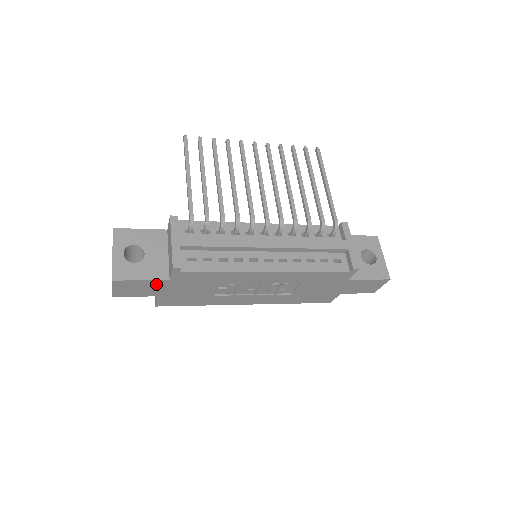
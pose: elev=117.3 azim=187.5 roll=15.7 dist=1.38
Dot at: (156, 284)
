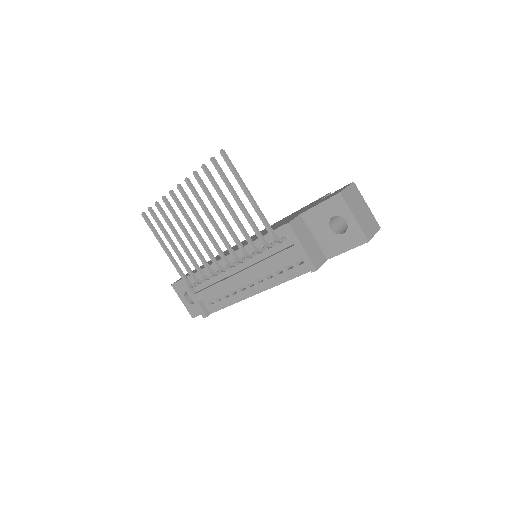
Dot at: occluded
